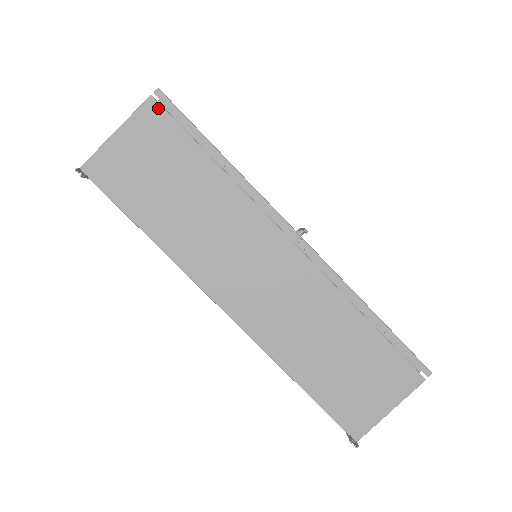
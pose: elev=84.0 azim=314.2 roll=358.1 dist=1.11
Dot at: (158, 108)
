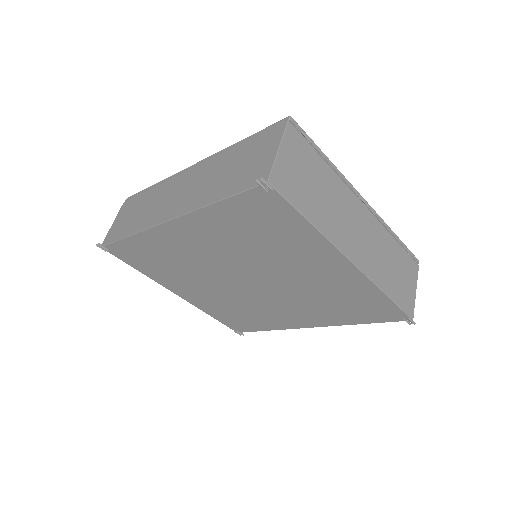
Dot at: (126, 202)
